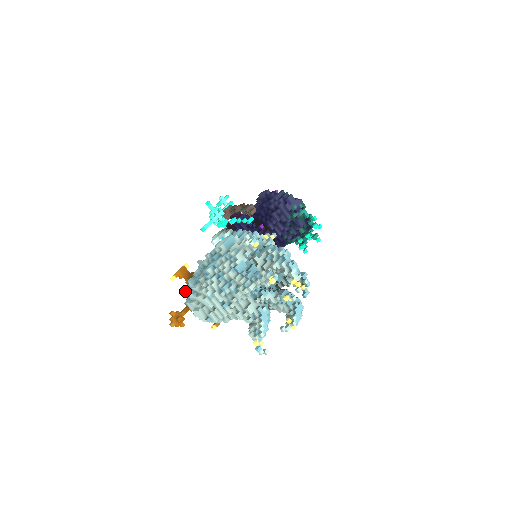
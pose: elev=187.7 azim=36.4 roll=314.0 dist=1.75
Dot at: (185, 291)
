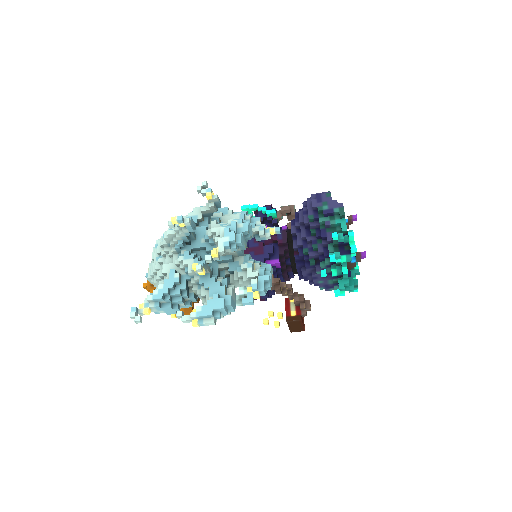
Dot at: occluded
